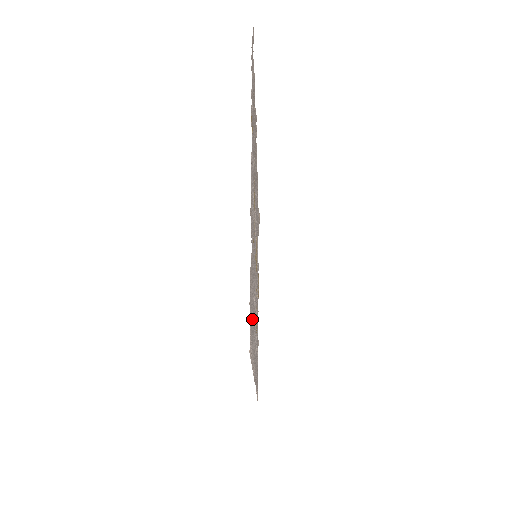
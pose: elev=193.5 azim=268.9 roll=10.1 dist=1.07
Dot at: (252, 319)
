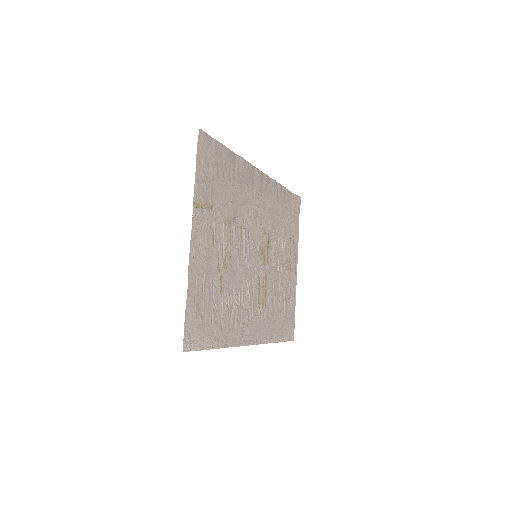
Dot at: (209, 323)
